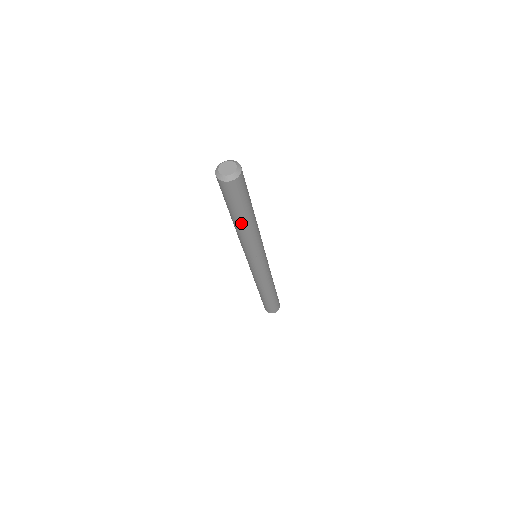
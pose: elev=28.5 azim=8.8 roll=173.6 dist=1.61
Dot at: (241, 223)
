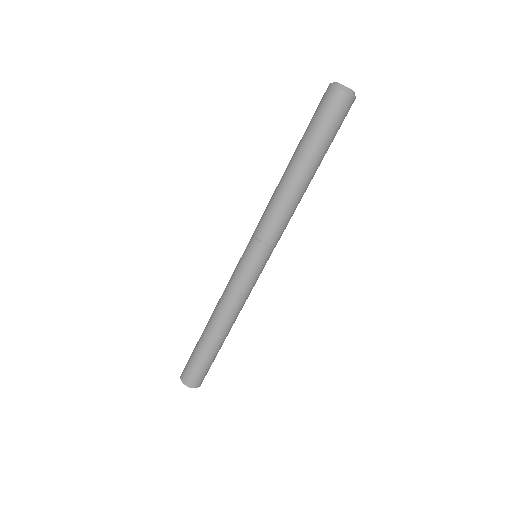
Dot at: (305, 171)
